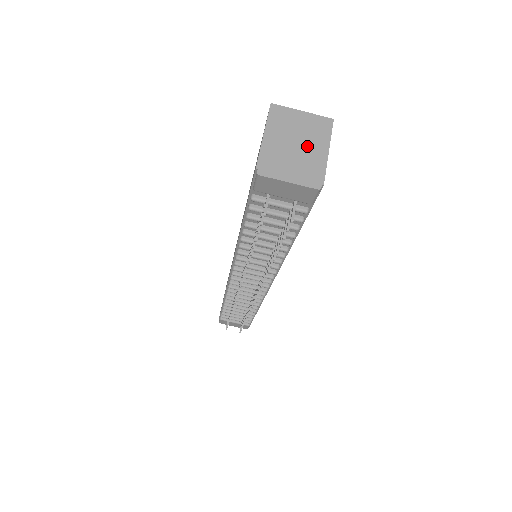
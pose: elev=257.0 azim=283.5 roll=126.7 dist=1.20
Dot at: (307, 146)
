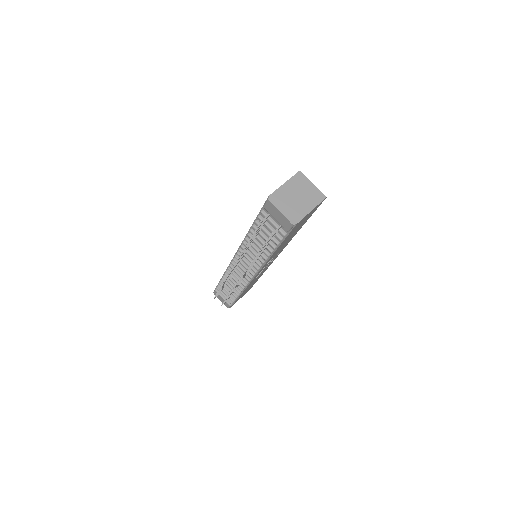
Dot at: (303, 201)
